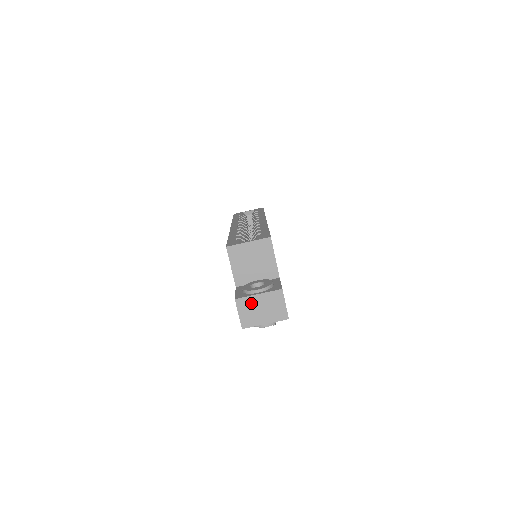
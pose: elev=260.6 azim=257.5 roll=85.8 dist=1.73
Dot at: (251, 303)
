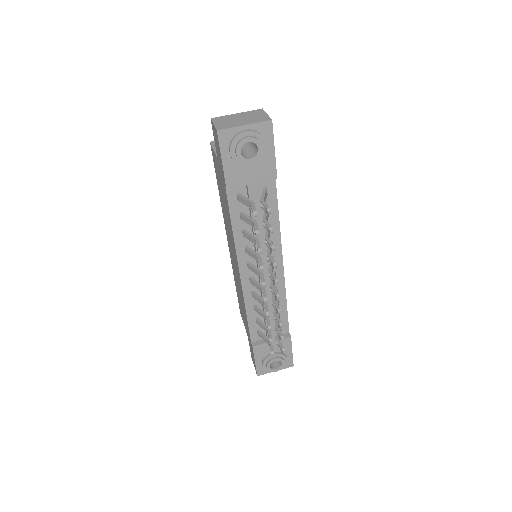
Dot at: (228, 118)
